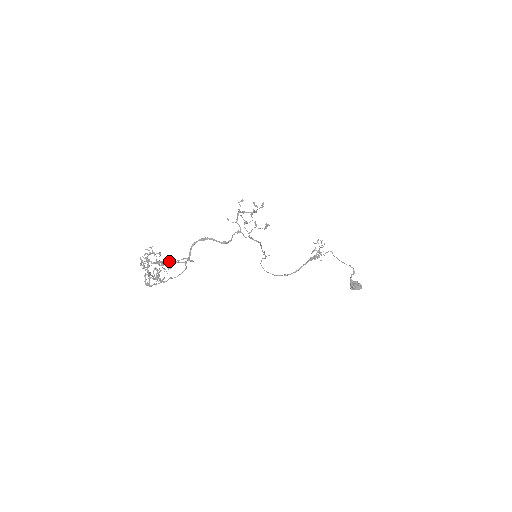
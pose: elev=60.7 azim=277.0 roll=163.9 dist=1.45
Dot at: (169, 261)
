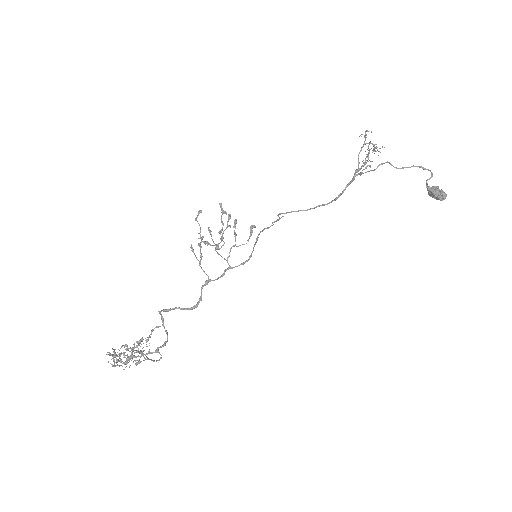
Dot at: (138, 356)
